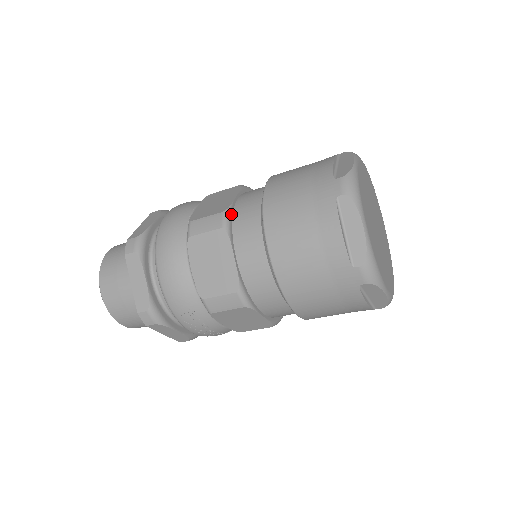
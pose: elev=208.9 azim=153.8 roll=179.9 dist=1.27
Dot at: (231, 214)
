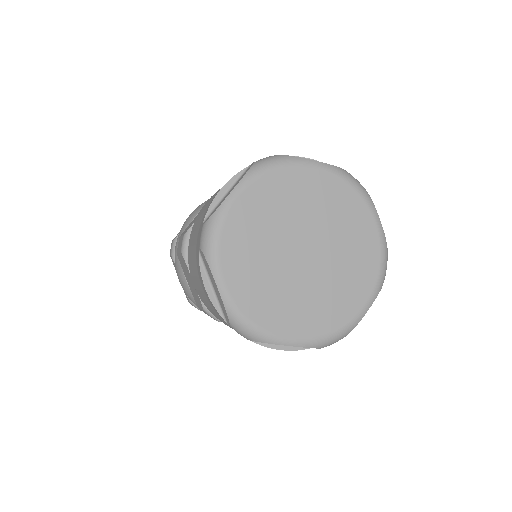
Dot at: occluded
